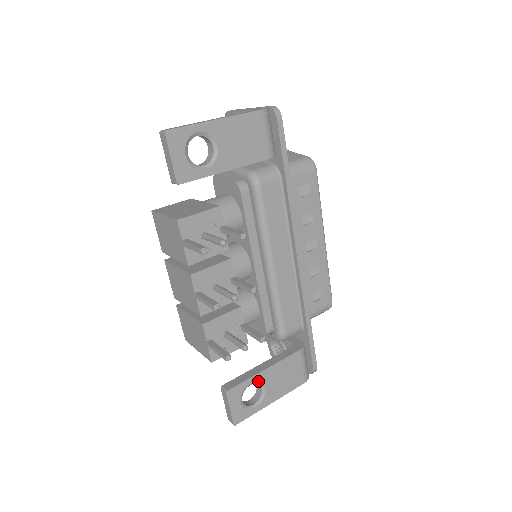
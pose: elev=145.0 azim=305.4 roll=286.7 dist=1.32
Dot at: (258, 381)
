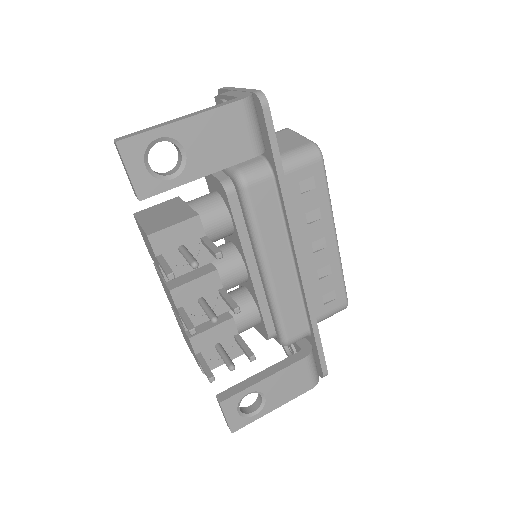
Dot at: (257, 390)
